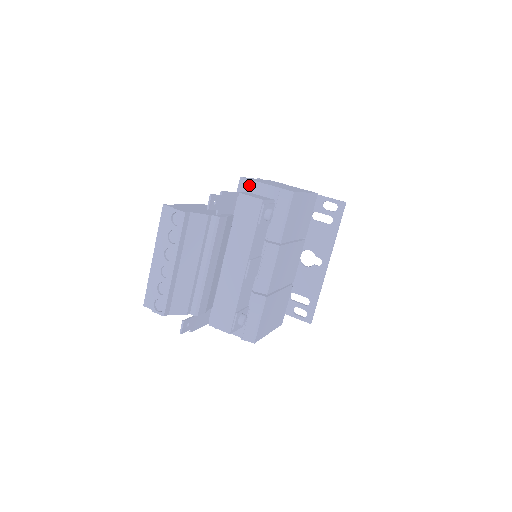
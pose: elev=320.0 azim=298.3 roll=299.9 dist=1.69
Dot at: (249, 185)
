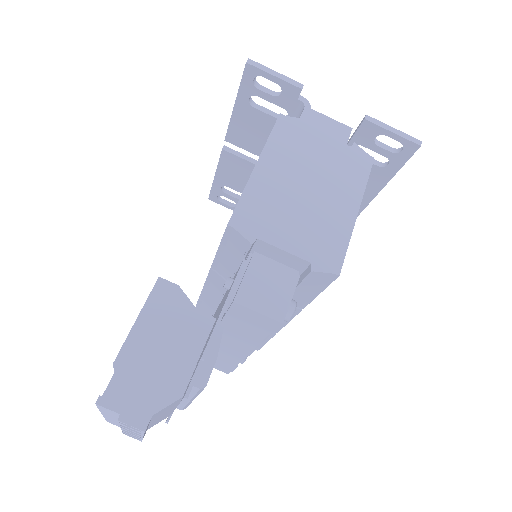
Dot at: (248, 249)
